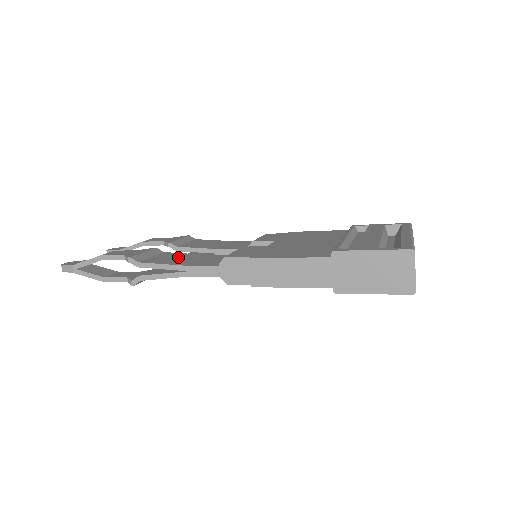
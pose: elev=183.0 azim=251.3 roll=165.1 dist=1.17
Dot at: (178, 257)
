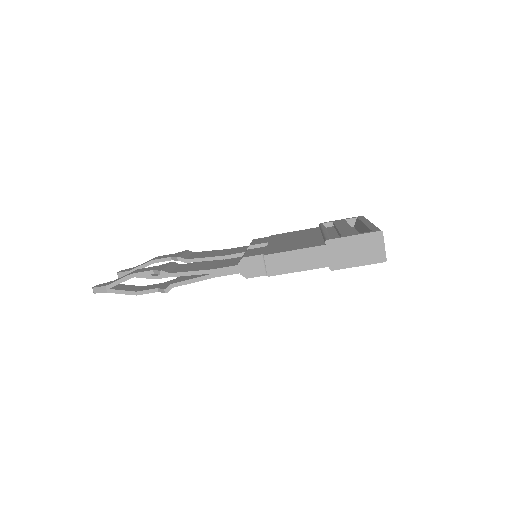
Dot at: (197, 265)
